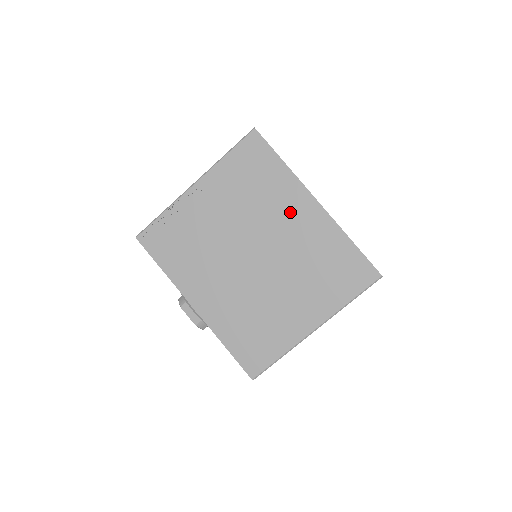
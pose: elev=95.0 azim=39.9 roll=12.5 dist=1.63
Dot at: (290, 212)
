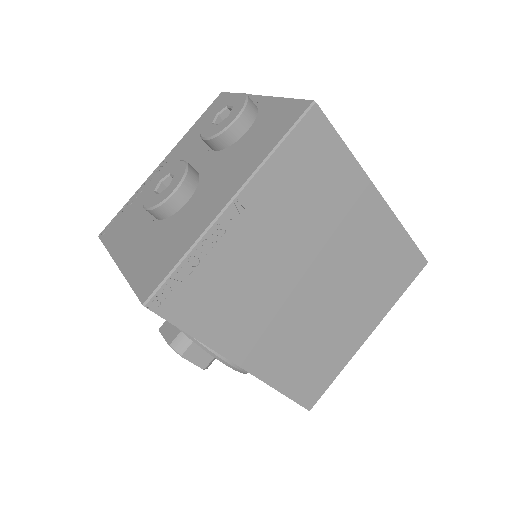
Dot at: (353, 216)
